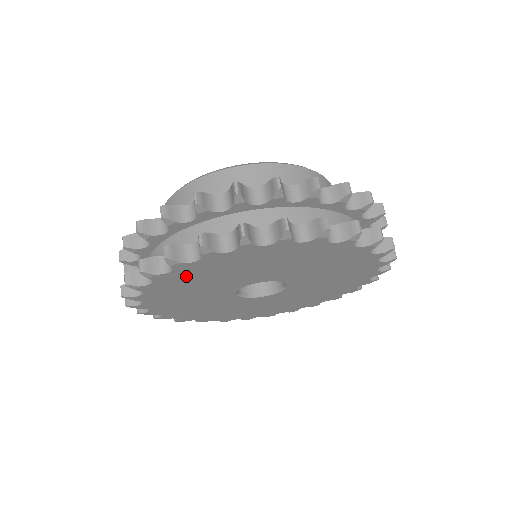
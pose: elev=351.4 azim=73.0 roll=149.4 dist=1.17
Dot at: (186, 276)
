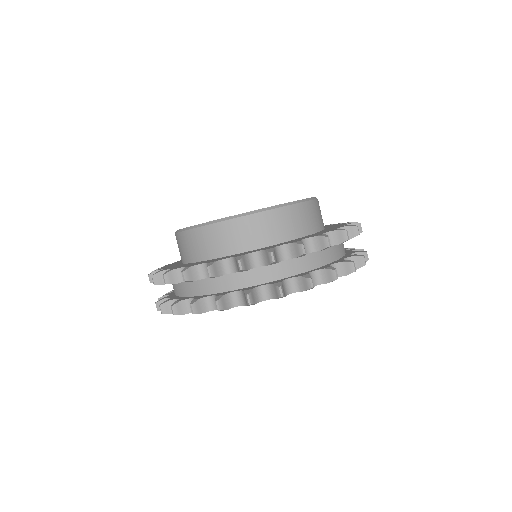
Dot at: occluded
